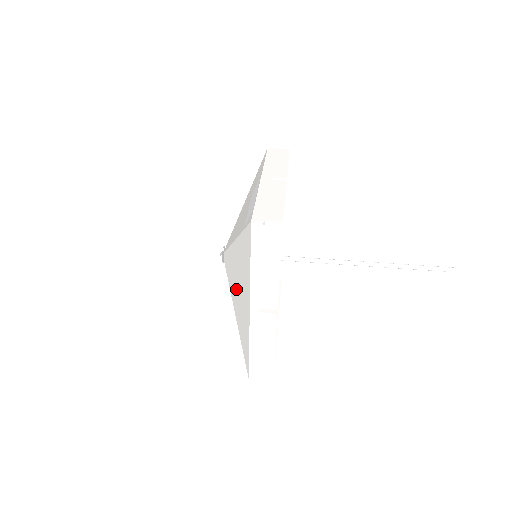
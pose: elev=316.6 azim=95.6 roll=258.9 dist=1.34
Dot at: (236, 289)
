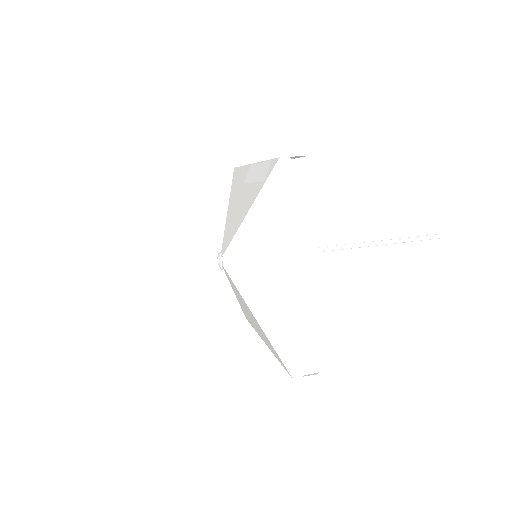
Dot at: (254, 276)
